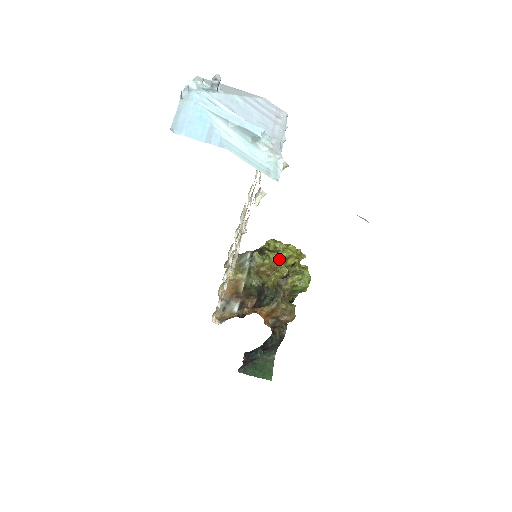
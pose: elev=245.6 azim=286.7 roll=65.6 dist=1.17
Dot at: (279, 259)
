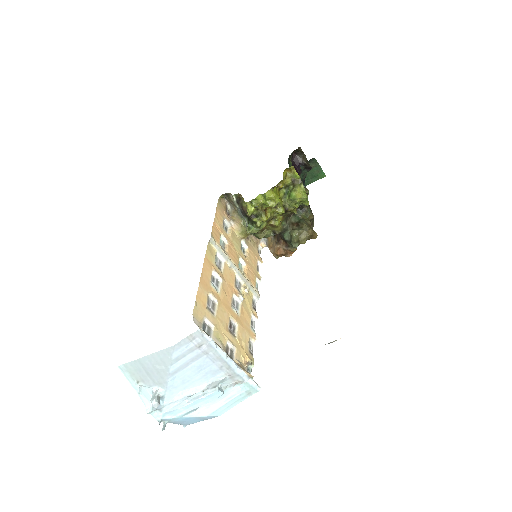
Dot at: (268, 211)
